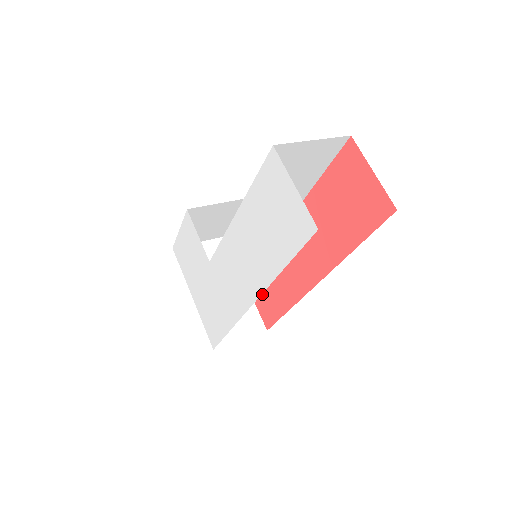
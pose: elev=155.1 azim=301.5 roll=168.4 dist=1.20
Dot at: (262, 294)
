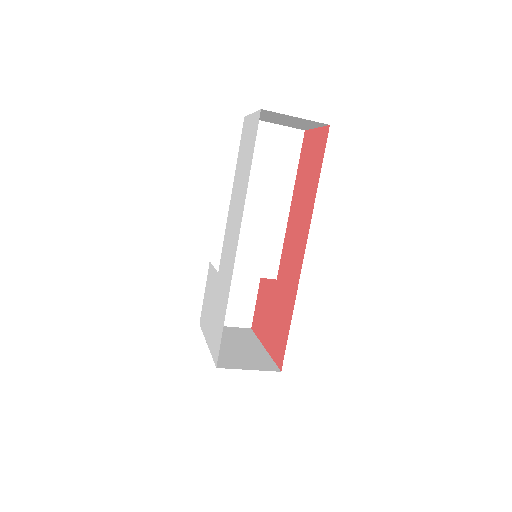
Dot at: (275, 335)
